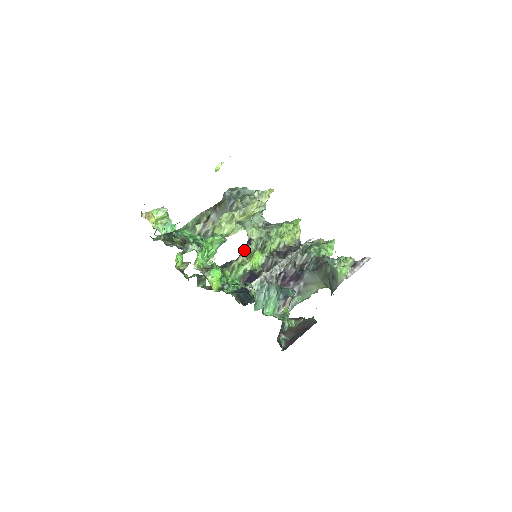
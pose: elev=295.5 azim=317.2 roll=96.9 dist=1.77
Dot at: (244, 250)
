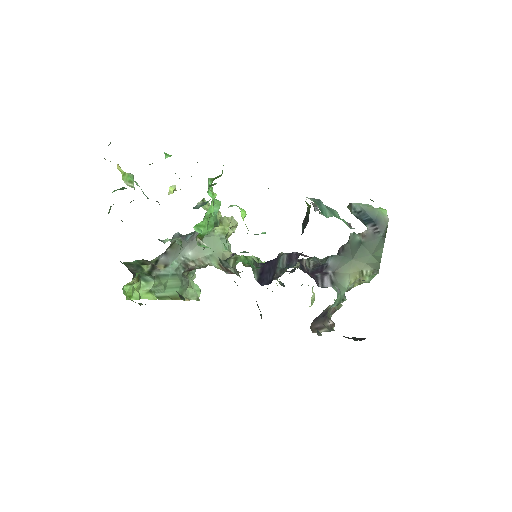
Dot at: (236, 254)
